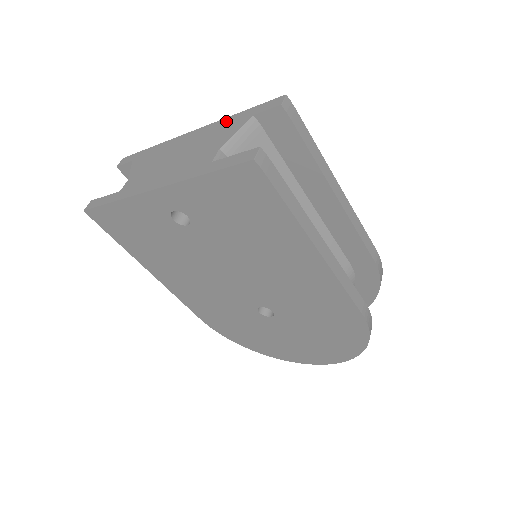
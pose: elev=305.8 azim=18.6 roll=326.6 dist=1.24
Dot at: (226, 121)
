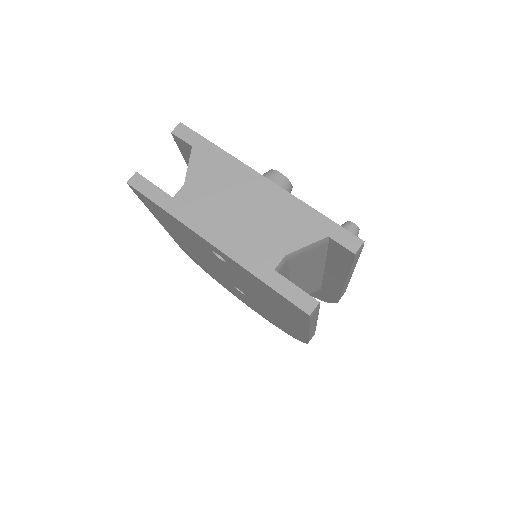
Dot at: (303, 210)
